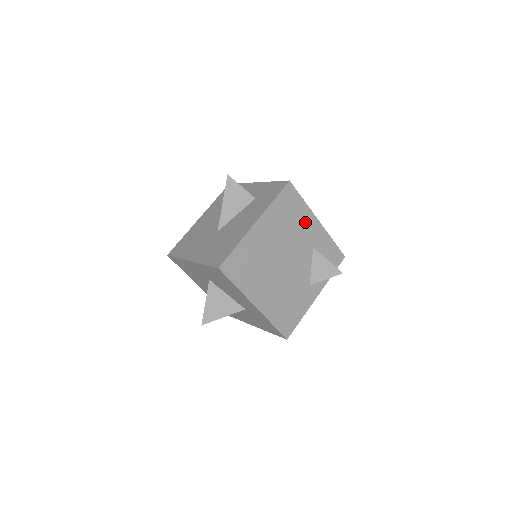
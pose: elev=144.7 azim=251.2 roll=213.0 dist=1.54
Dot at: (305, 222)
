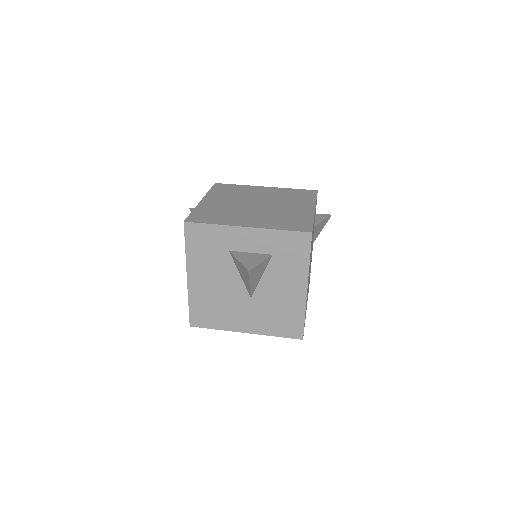
Dot at: (313, 228)
